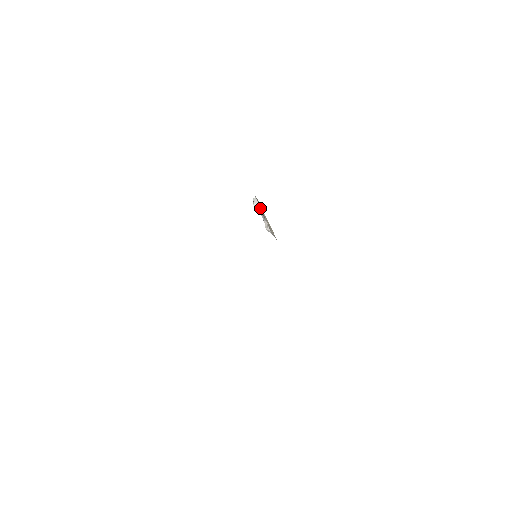
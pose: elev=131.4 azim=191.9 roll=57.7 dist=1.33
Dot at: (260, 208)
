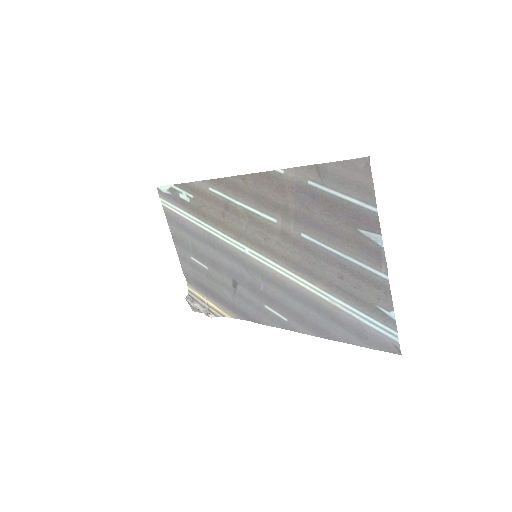
Dot at: (197, 300)
